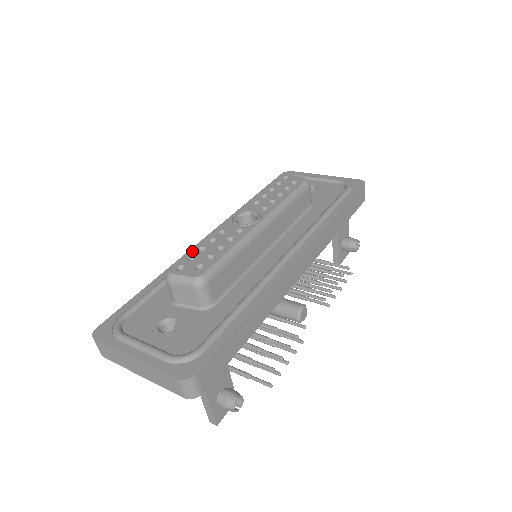
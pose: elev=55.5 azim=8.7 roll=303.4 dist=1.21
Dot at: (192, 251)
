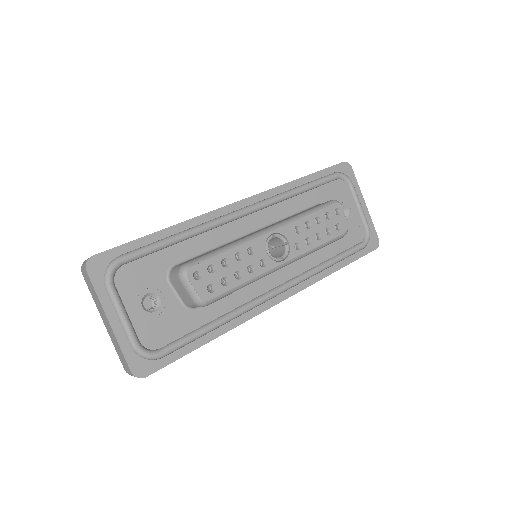
Dot at: (217, 258)
